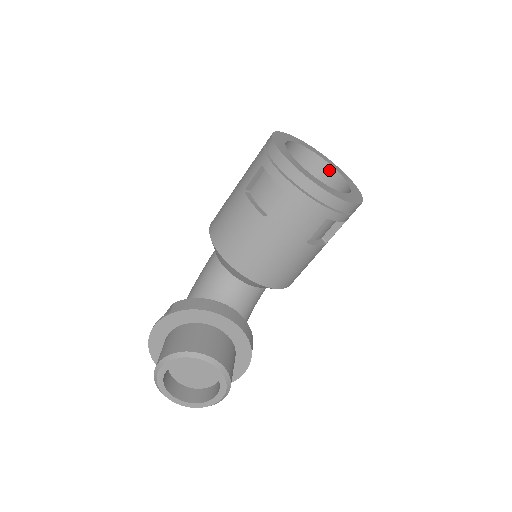
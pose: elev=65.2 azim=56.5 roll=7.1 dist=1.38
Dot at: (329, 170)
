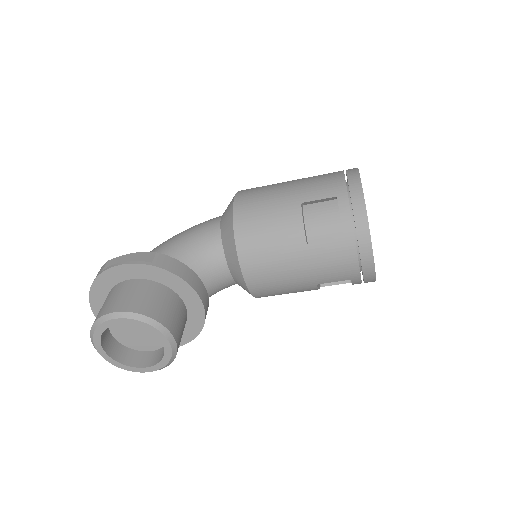
Dot at: occluded
